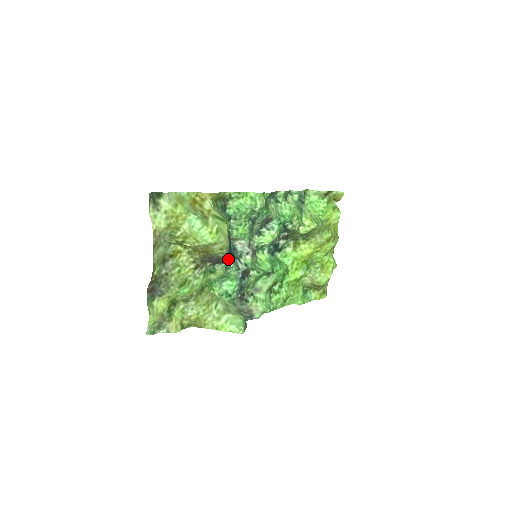
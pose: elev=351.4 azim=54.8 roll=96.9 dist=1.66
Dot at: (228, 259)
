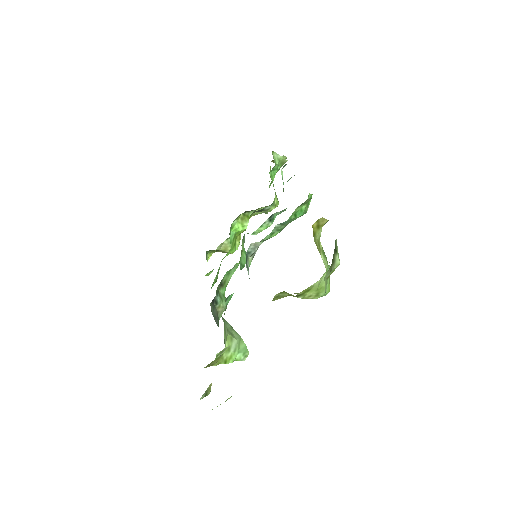
Dot at: occluded
